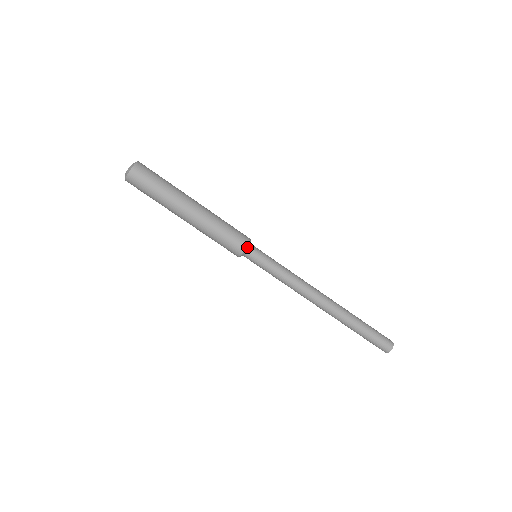
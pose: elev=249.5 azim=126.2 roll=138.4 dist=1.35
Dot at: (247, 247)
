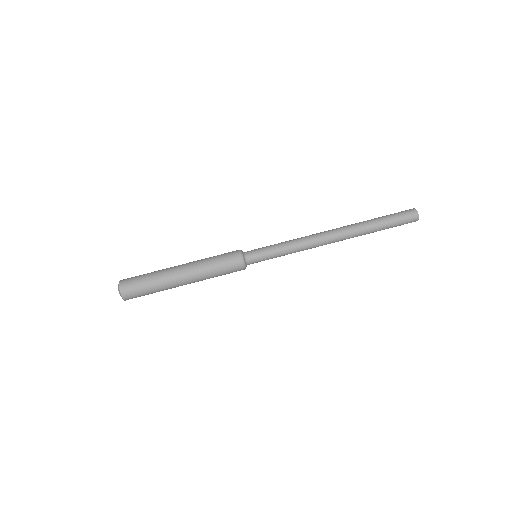
Dot at: (243, 260)
